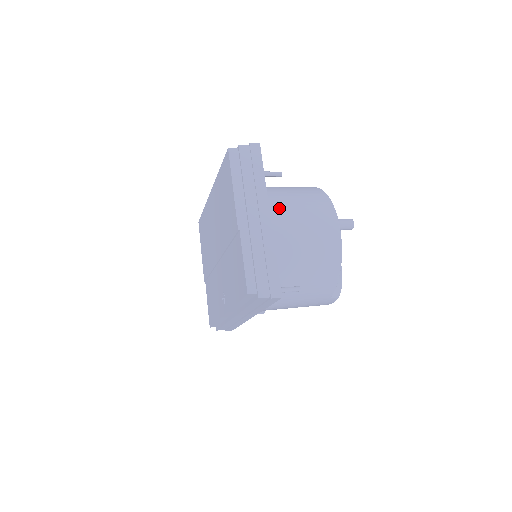
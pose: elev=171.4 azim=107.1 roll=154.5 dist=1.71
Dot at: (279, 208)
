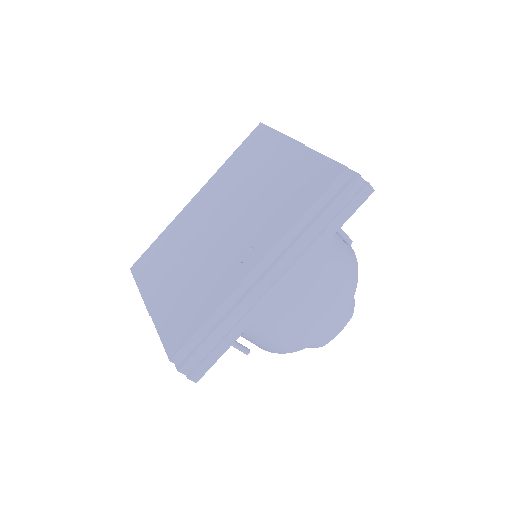
Dot at: occluded
